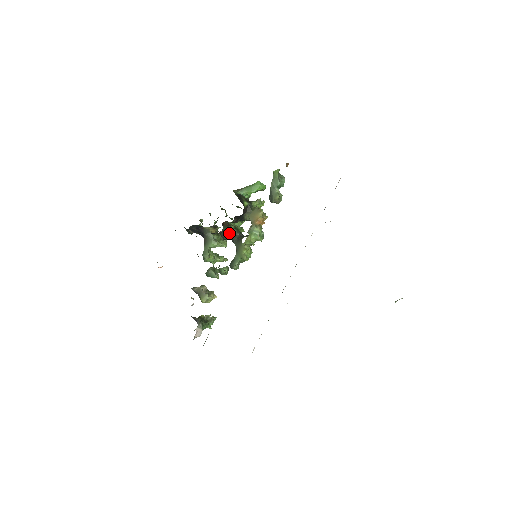
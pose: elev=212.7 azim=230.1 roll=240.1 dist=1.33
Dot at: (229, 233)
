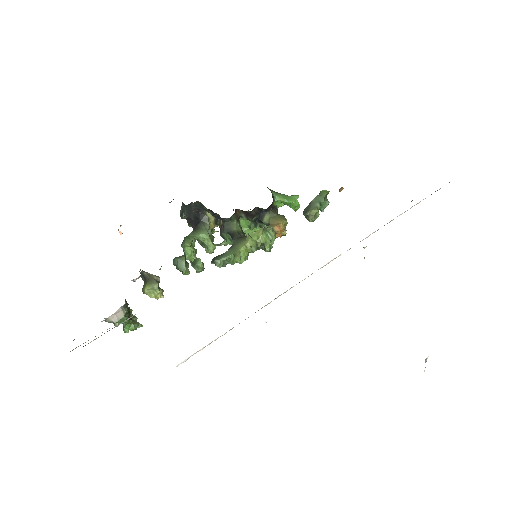
Dot at: (234, 227)
